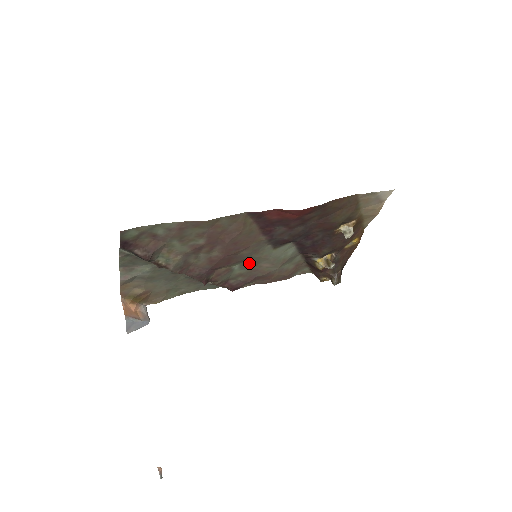
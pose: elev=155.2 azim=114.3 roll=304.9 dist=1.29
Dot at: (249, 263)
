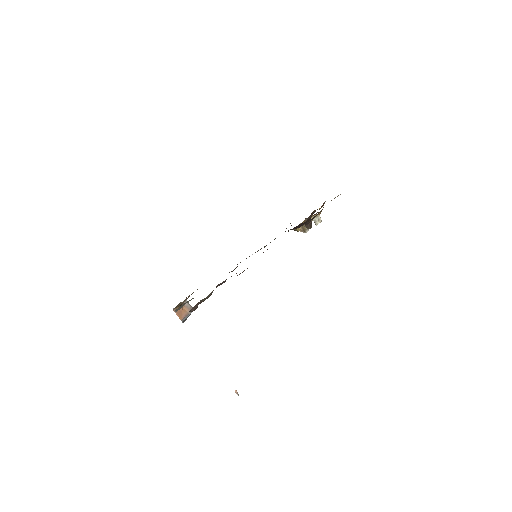
Dot at: occluded
